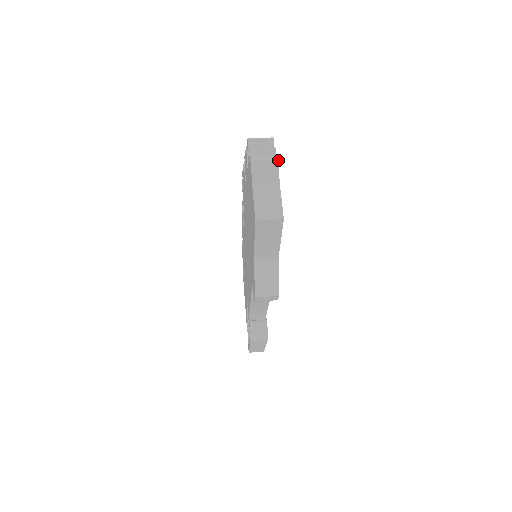
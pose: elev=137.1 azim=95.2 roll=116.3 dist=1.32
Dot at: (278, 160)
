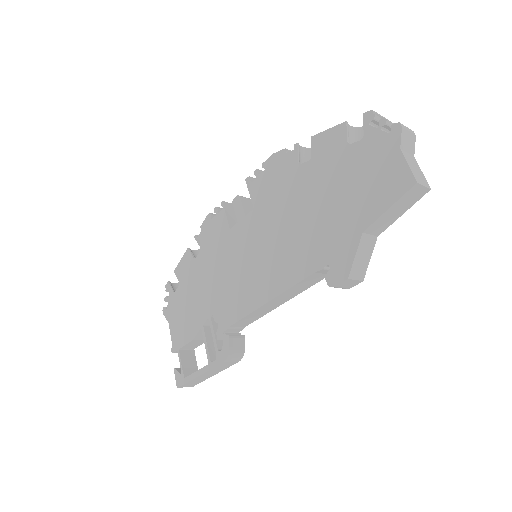
Dot at: occluded
